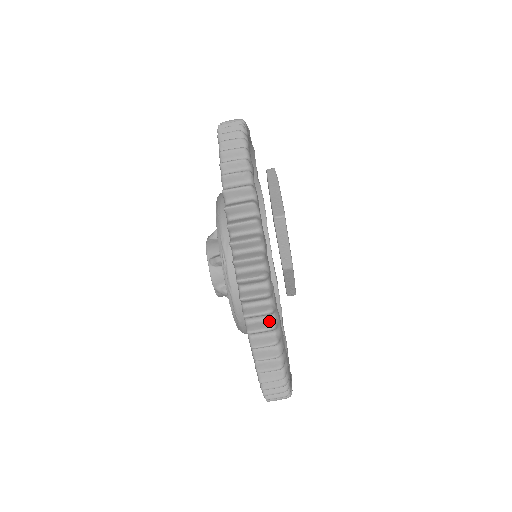
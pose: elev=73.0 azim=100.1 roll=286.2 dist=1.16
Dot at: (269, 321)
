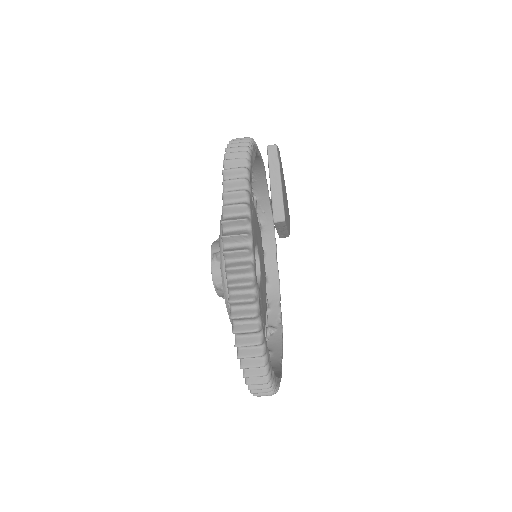
Dot at: occluded
